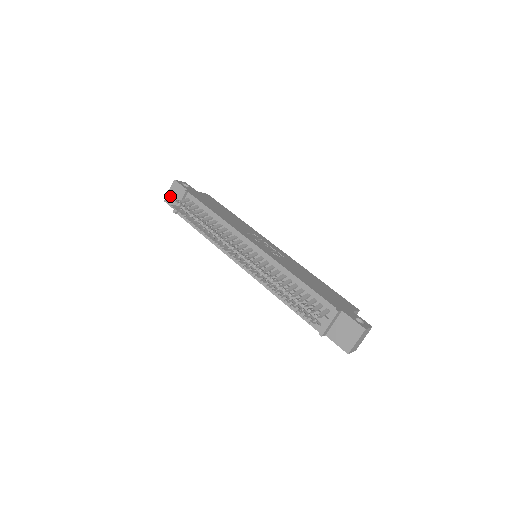
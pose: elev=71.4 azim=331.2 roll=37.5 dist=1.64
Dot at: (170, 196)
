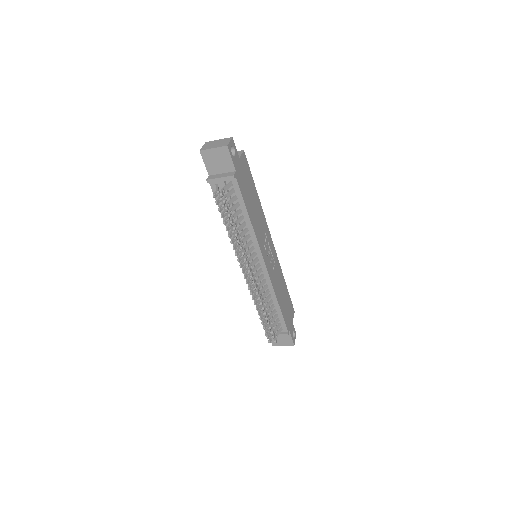
Dot at: (211, 154)
